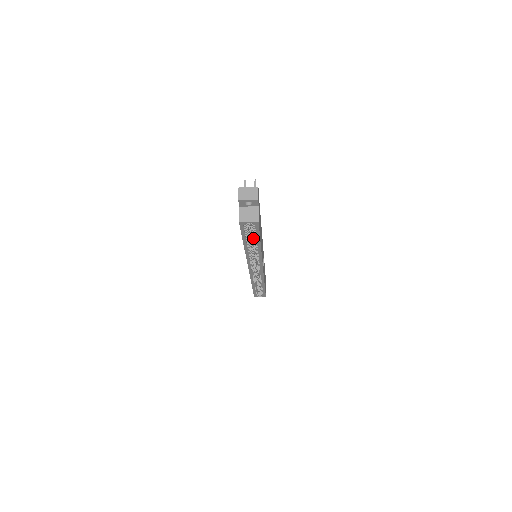
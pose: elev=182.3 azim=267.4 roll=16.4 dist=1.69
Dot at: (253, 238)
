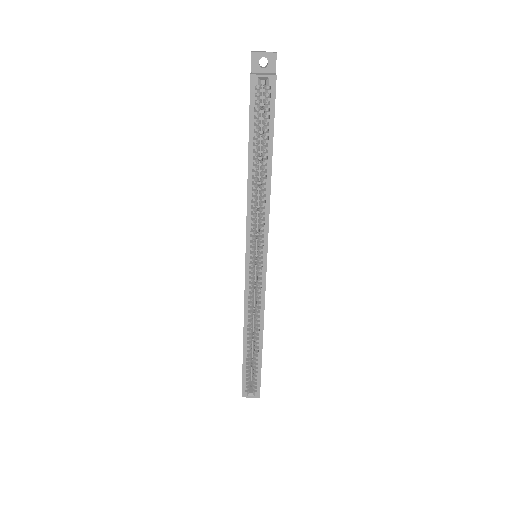
Dot at: (263, 145)
